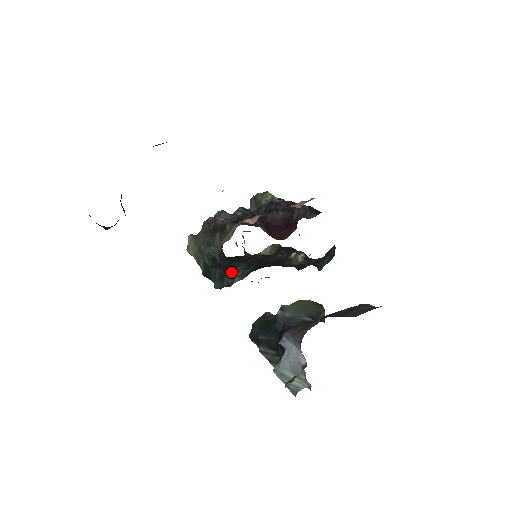
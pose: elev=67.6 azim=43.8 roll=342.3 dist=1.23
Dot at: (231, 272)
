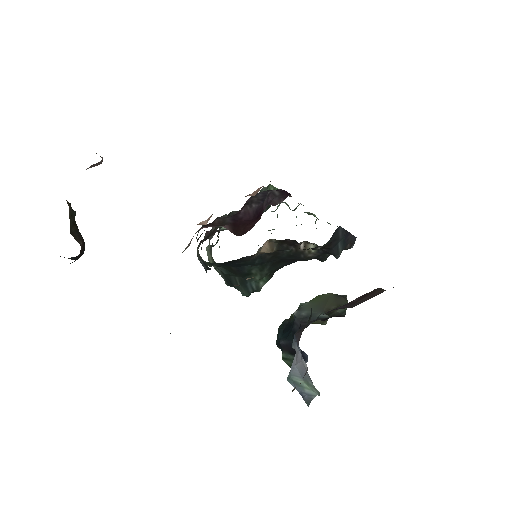
Dot at: (249, 277)
